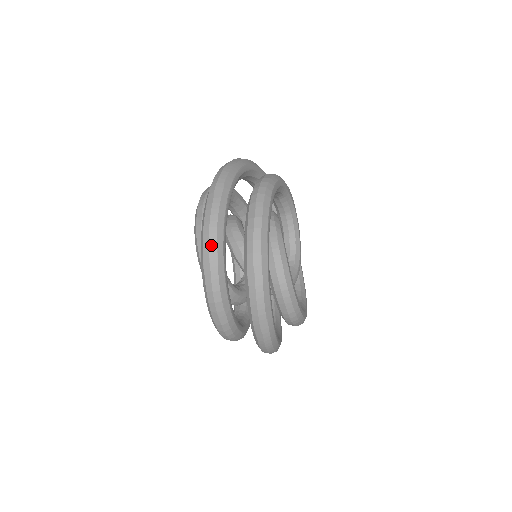
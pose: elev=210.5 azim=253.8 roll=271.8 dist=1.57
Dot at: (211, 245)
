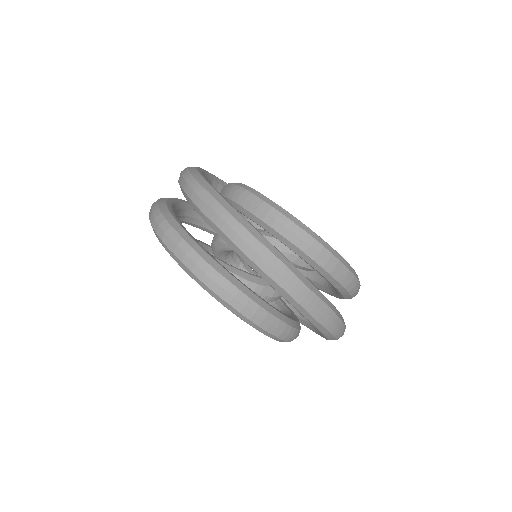
Dot at: (154, 203)
